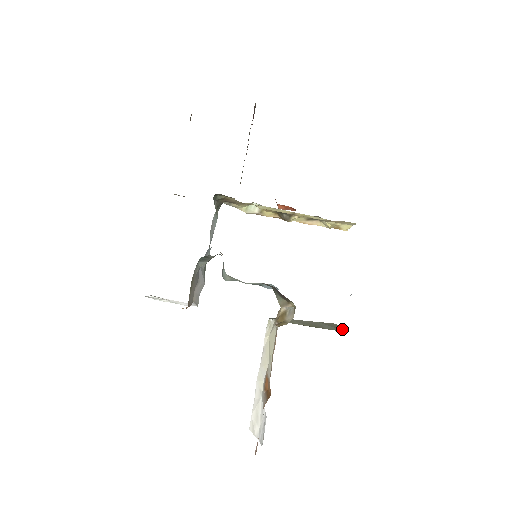
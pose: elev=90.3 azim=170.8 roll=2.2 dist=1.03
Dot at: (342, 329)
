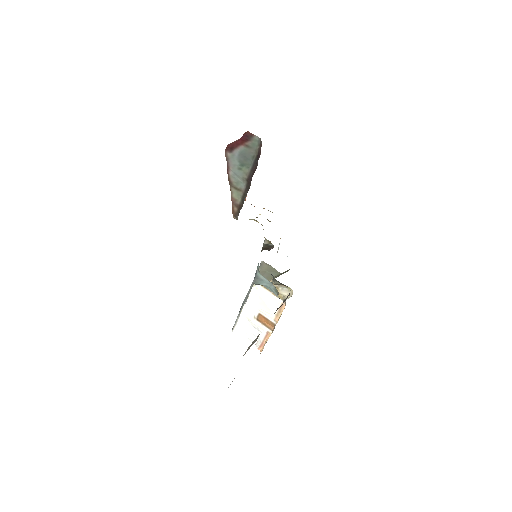
Dot at: (277, 271)
